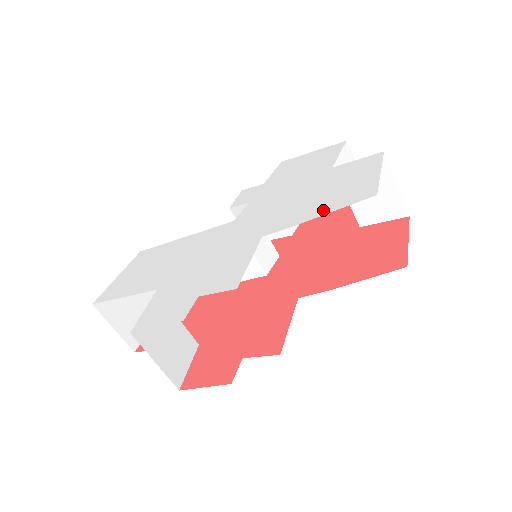
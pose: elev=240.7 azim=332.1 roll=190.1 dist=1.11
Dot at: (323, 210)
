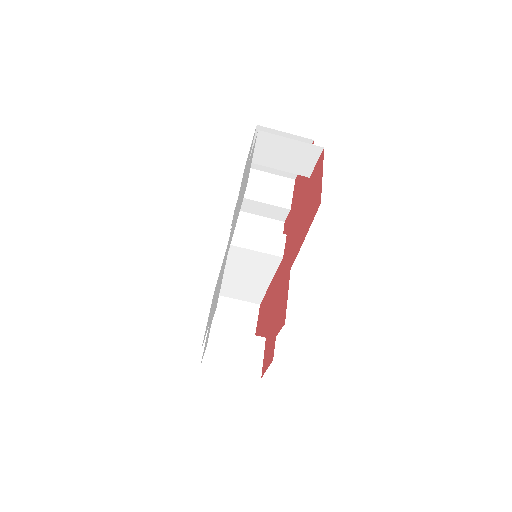
Dot at: (238, 214)
